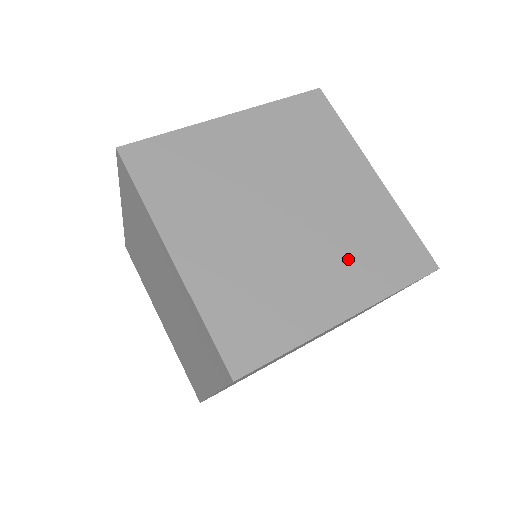
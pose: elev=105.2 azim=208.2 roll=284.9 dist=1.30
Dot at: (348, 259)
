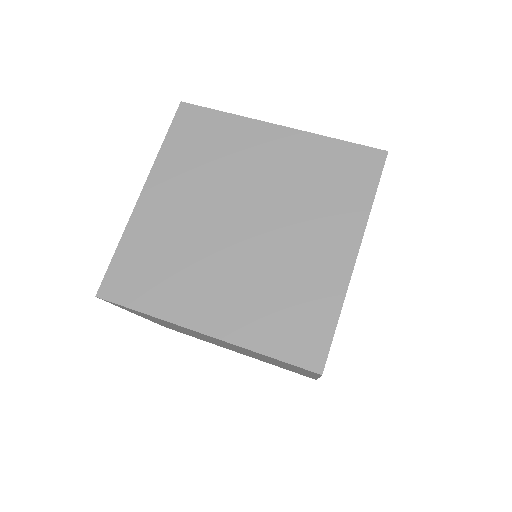
Dot at: (319, 212)
